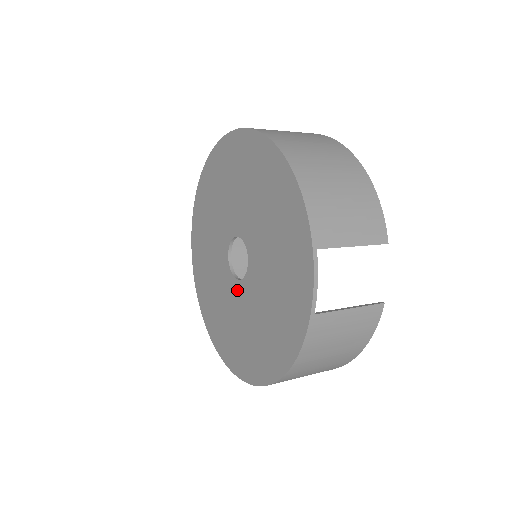
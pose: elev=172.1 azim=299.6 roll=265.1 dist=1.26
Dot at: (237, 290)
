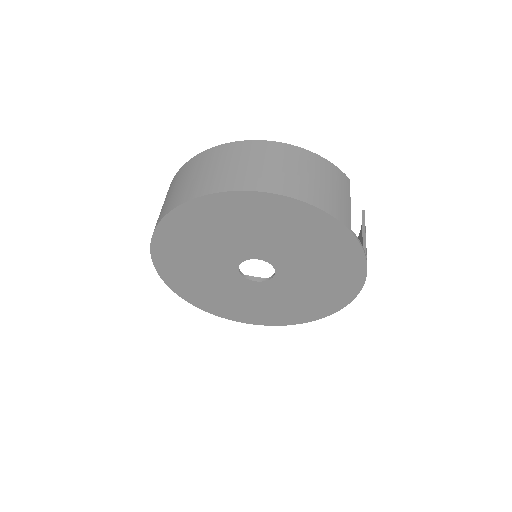
Dot at: (269, 286)
